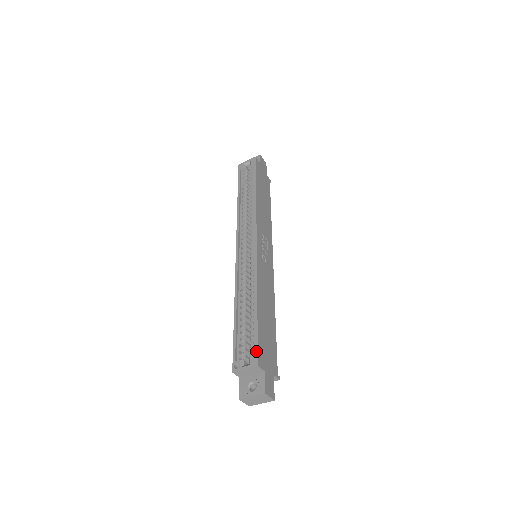
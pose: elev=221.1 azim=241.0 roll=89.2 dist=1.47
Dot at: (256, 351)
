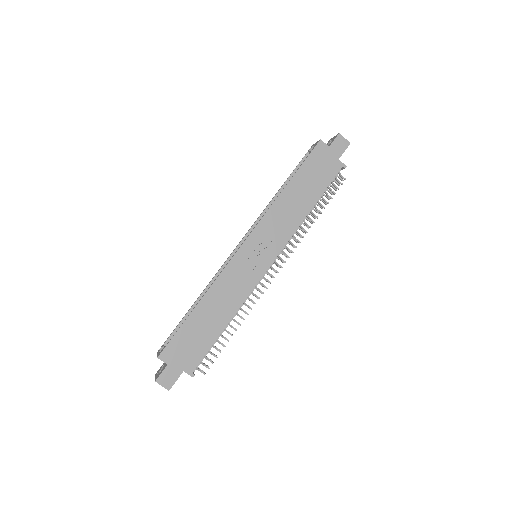
Dot at: (166, 345)
